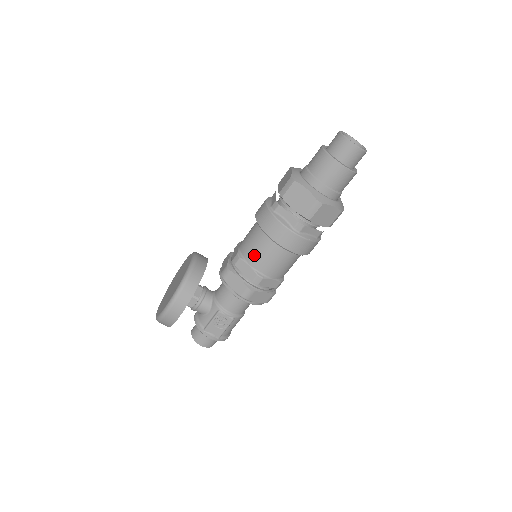
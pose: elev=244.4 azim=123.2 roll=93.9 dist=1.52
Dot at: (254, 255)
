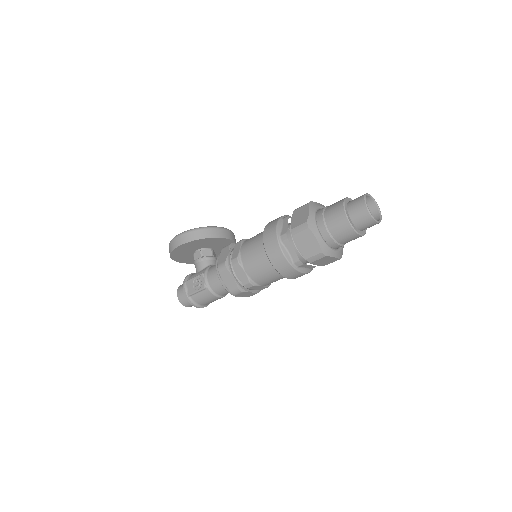
Dot at: (248, 243)
